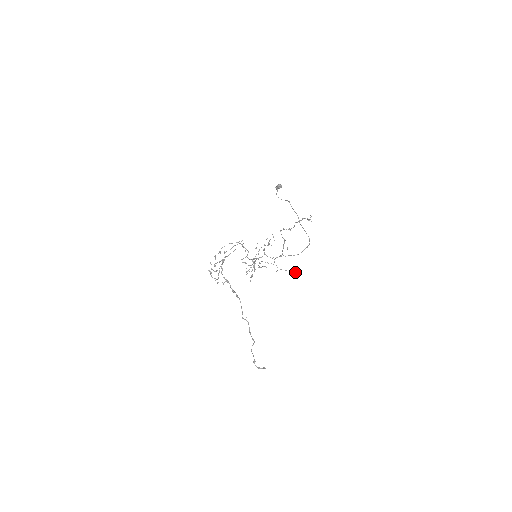
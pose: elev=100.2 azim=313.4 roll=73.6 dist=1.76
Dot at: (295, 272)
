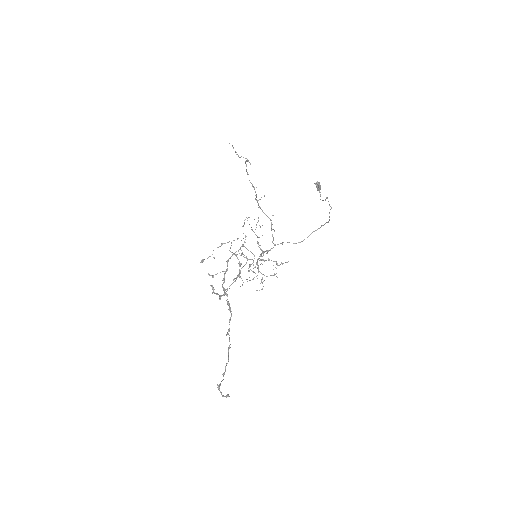
Dot at: (288, 261)
